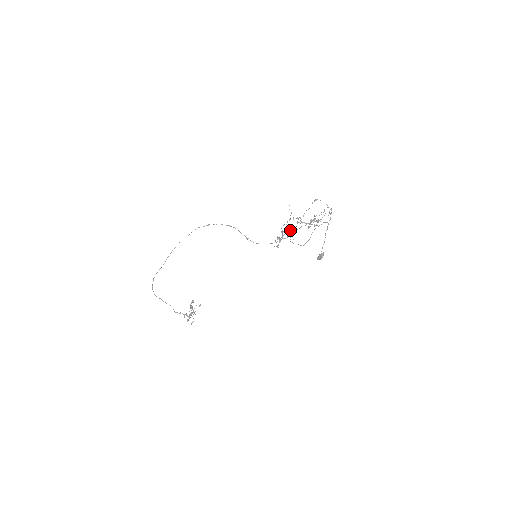
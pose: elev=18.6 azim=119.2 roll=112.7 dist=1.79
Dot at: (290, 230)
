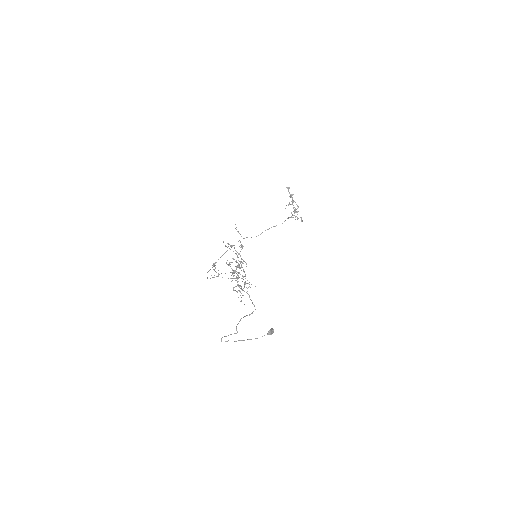
Dot at: occluded
